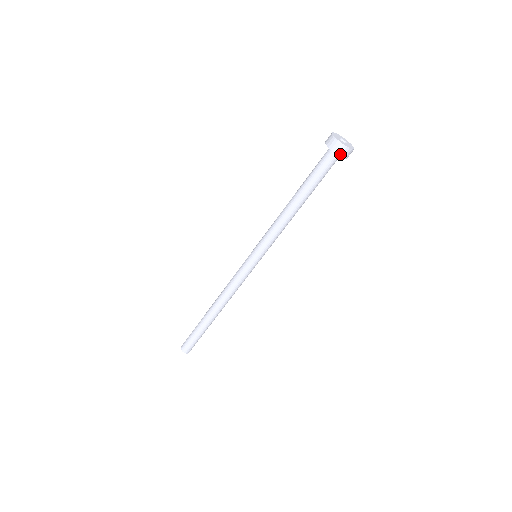
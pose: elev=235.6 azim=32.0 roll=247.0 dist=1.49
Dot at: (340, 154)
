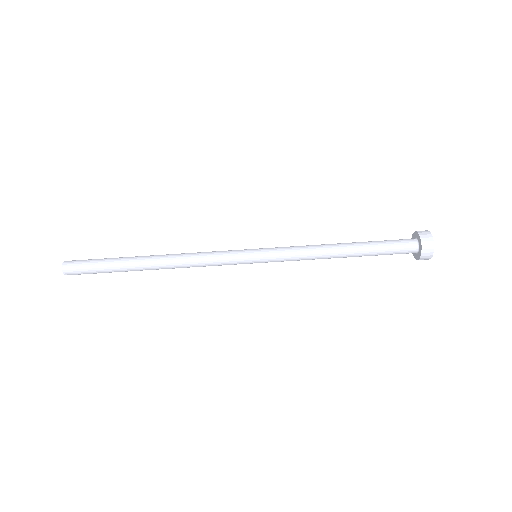
Dot at: (423, 252)
